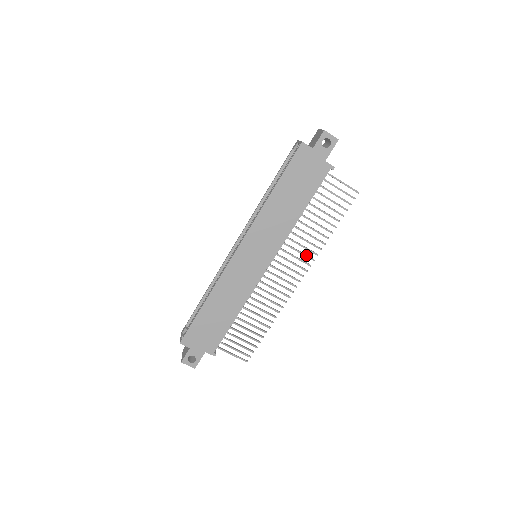
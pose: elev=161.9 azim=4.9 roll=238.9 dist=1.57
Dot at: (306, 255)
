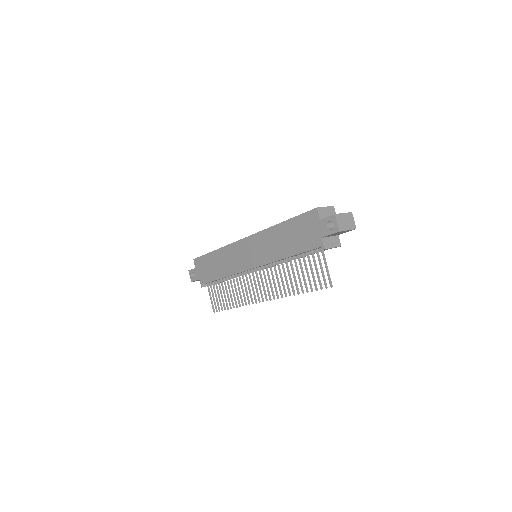
Dot at: (276, 289)
